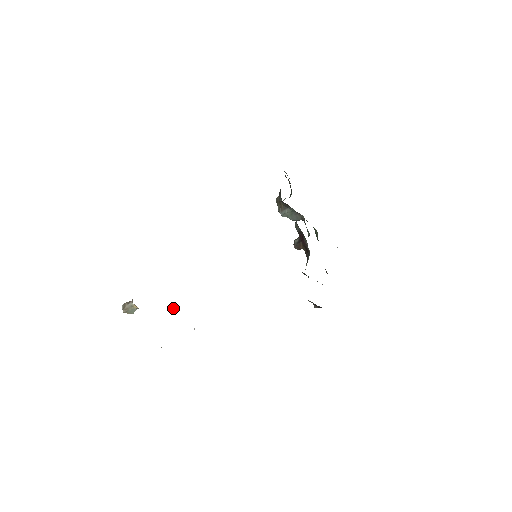
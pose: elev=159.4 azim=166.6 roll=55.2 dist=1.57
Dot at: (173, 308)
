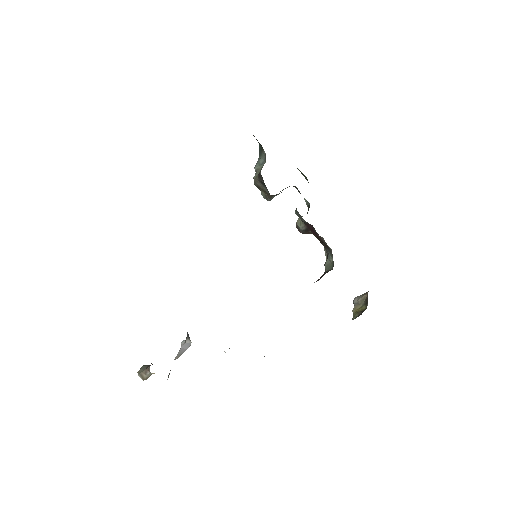
Dot at: (188, 340)
